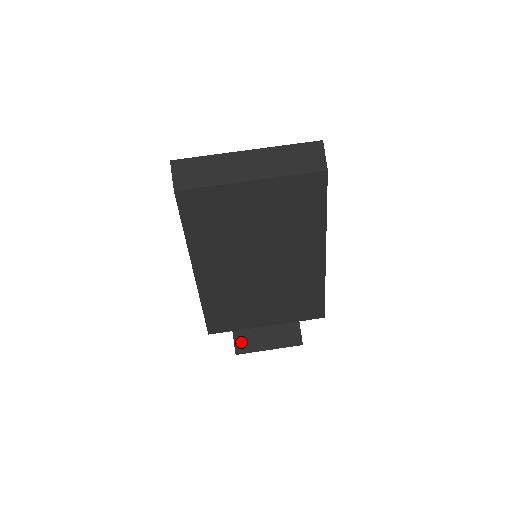
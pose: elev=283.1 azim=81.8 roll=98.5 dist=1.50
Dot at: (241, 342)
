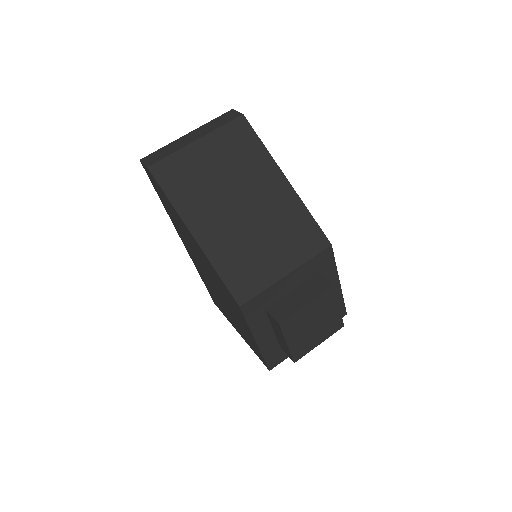
Dot at: (278, 313)
